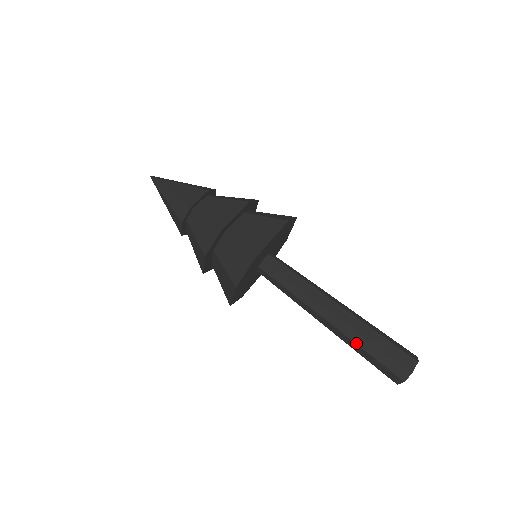
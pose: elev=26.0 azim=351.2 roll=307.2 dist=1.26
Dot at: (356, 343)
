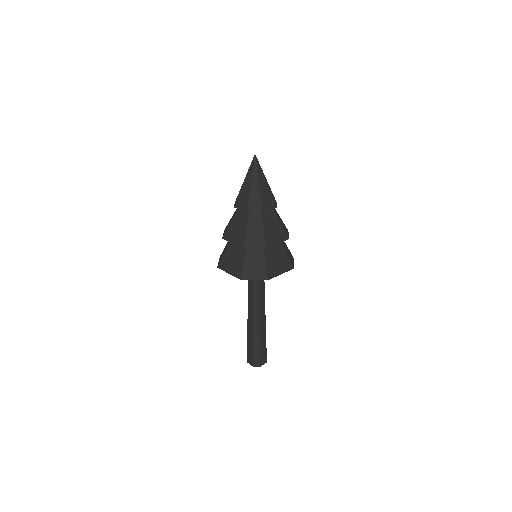
Dot at: occluded
